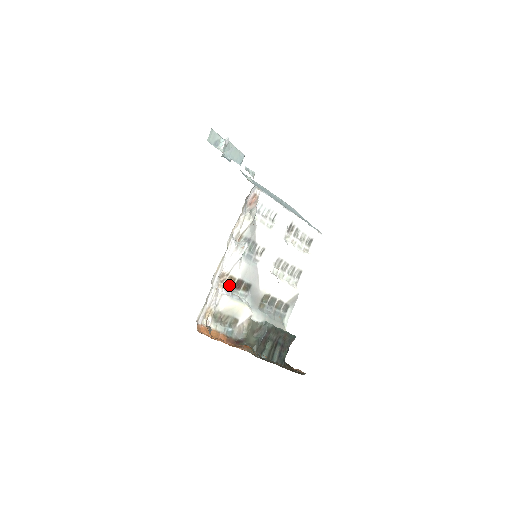
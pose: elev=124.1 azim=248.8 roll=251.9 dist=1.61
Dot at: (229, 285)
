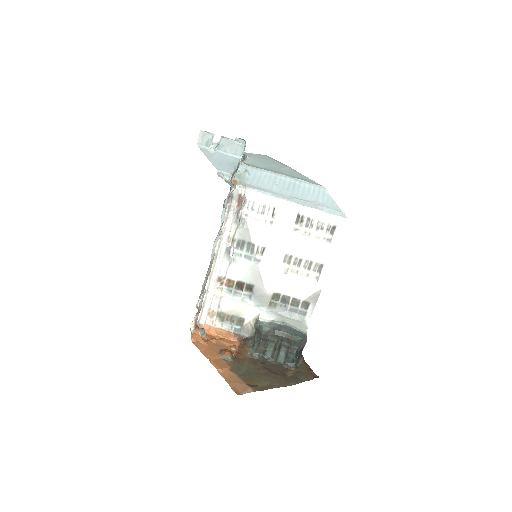
Dot at: (229, 287)
